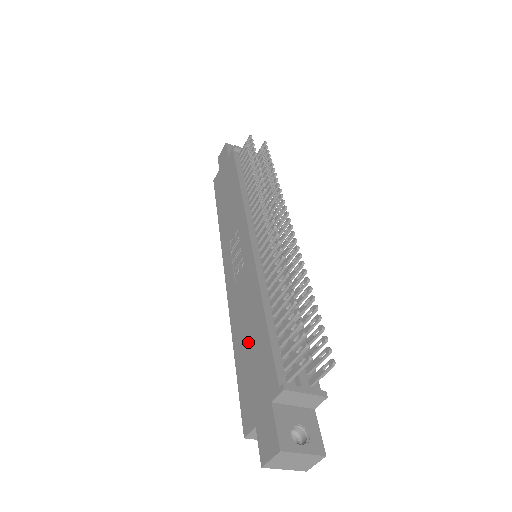
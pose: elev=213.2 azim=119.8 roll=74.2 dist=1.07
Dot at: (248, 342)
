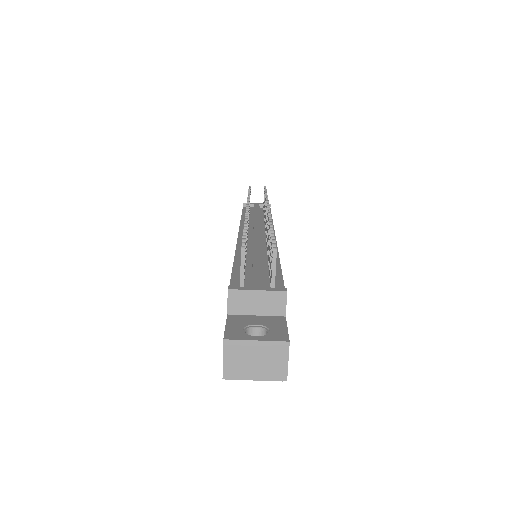
Dot at: occluded
